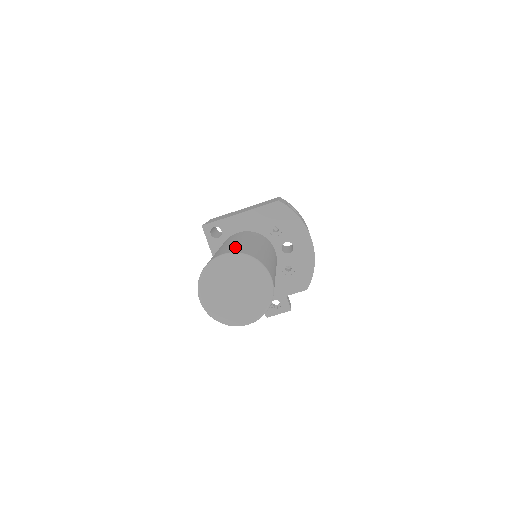
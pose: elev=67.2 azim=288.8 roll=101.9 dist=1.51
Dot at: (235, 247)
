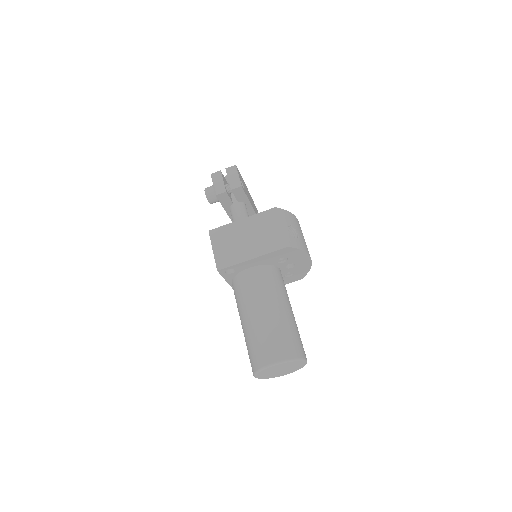
Dot at: (276, 342)
